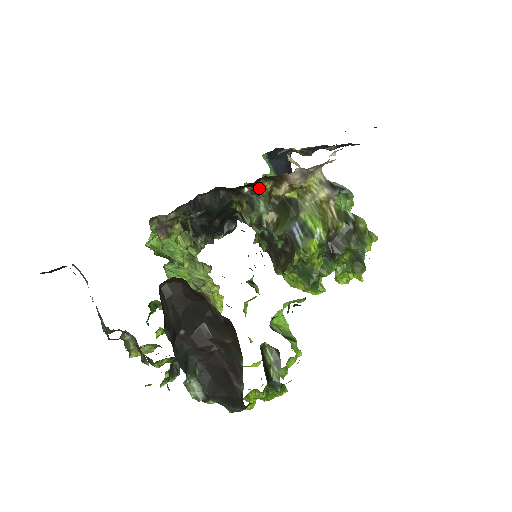
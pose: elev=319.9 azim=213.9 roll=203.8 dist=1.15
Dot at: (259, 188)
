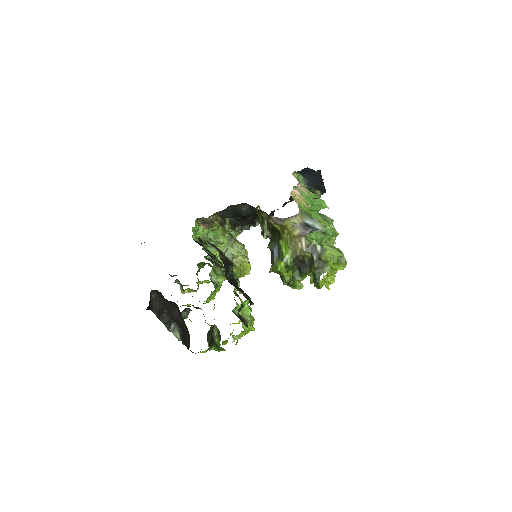
Dot at: (262, 213)
